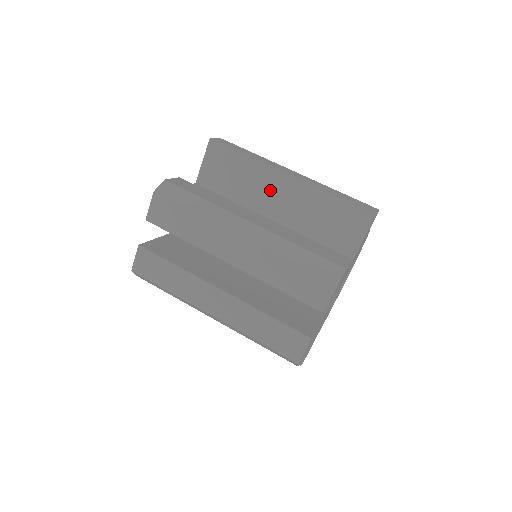
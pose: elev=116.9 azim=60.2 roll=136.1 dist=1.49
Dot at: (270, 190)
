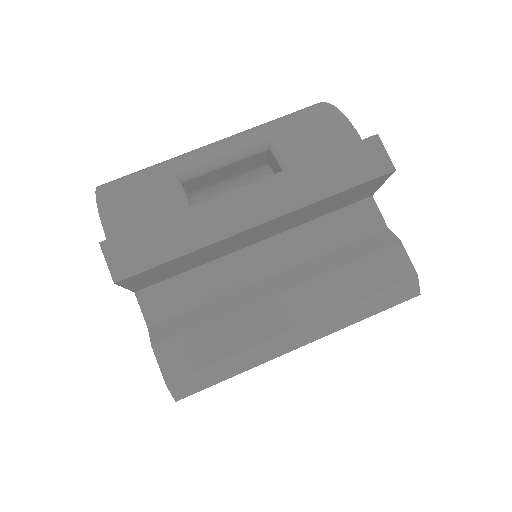
Dot at: (241, 241)
